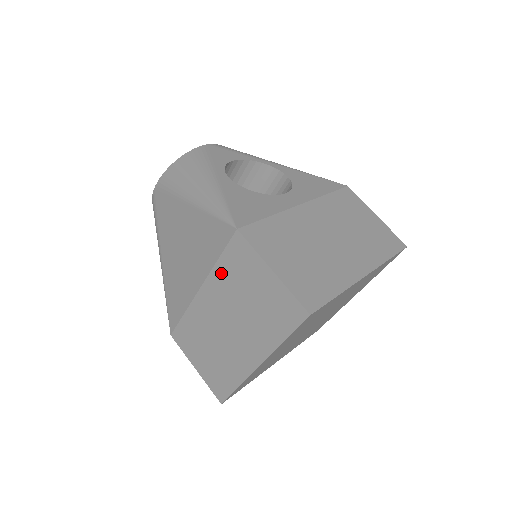
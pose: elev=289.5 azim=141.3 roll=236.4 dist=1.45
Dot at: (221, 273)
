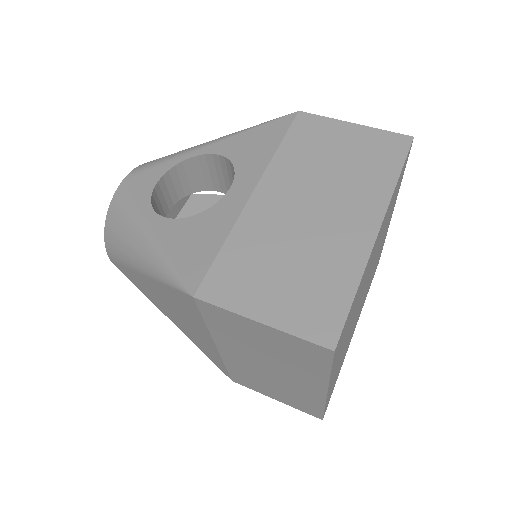
Dot at: (220, 333)
